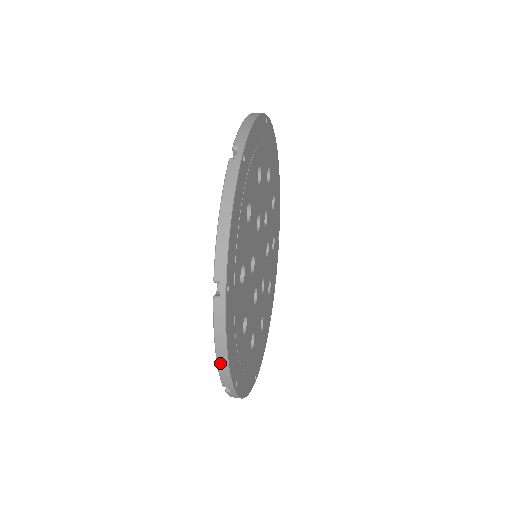
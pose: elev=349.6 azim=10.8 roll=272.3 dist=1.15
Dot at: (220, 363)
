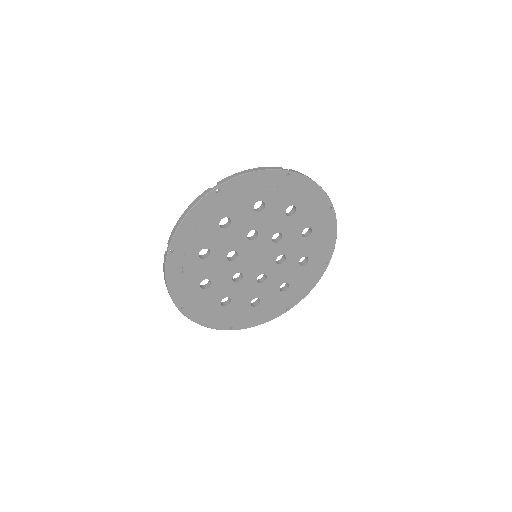
Dot at: (167, 287)
